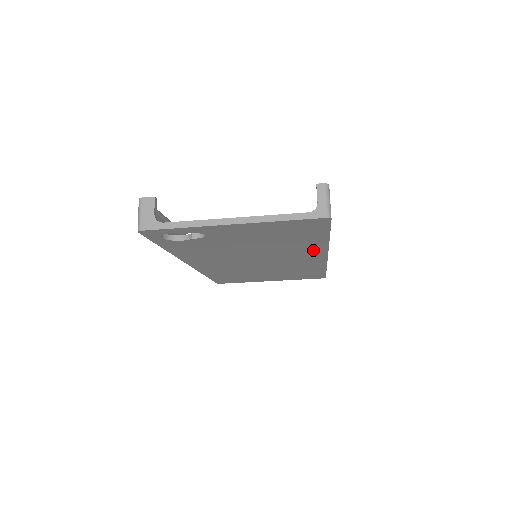
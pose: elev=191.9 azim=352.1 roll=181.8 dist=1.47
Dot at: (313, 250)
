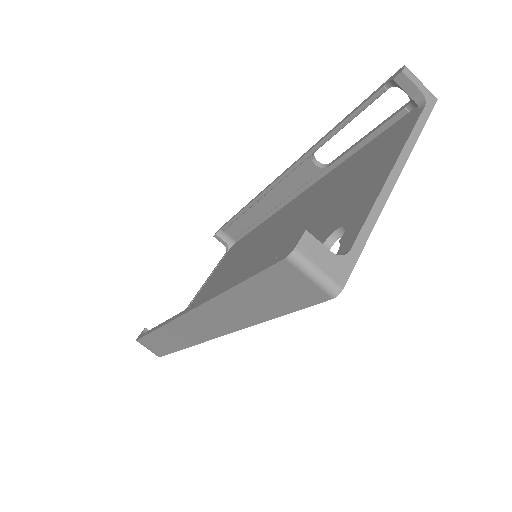
Dot at: occluded
